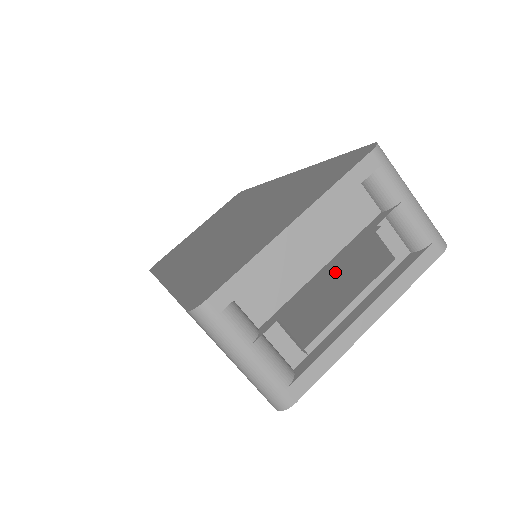
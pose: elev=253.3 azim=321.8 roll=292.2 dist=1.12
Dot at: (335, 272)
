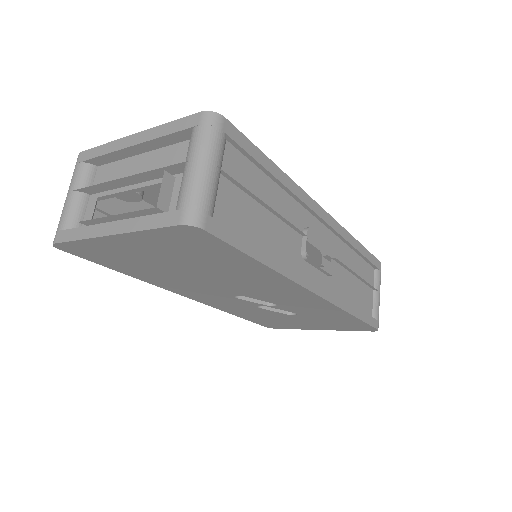
Dot at: occluded
